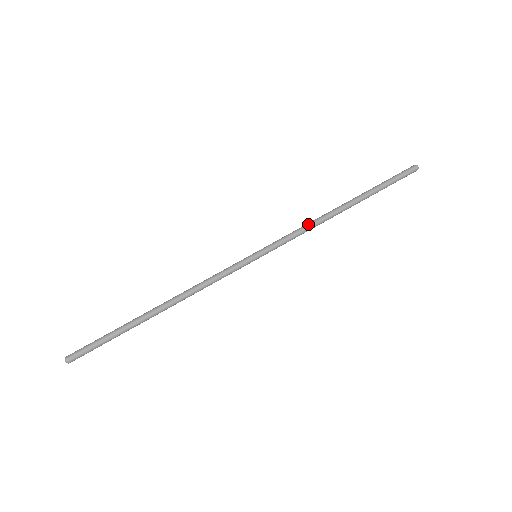
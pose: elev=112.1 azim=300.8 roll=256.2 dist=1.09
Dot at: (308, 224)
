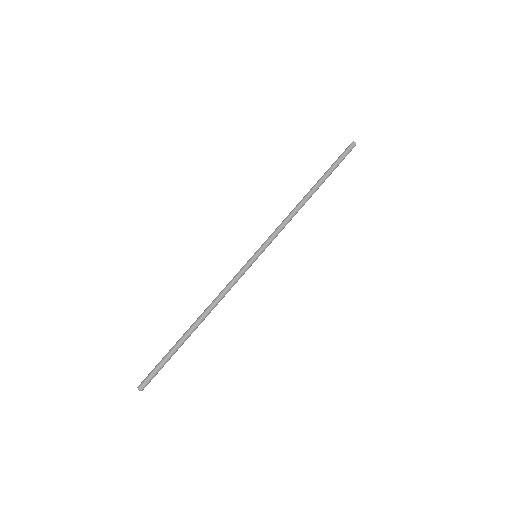
Dot at: (288, 217)
